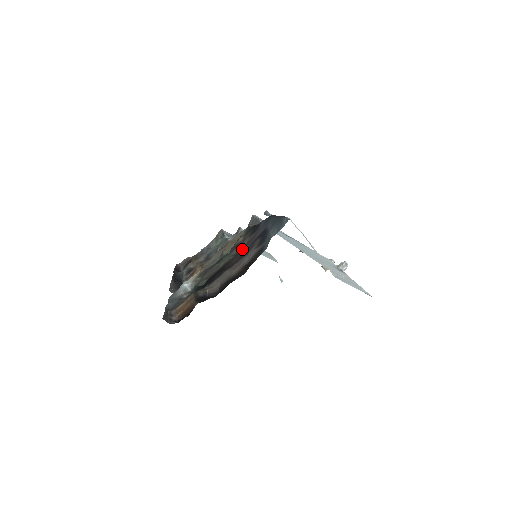
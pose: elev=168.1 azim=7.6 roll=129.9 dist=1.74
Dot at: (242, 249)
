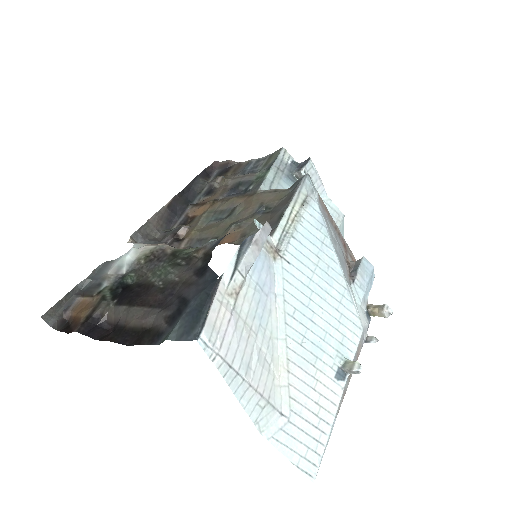
Dot at: (173, 286)
